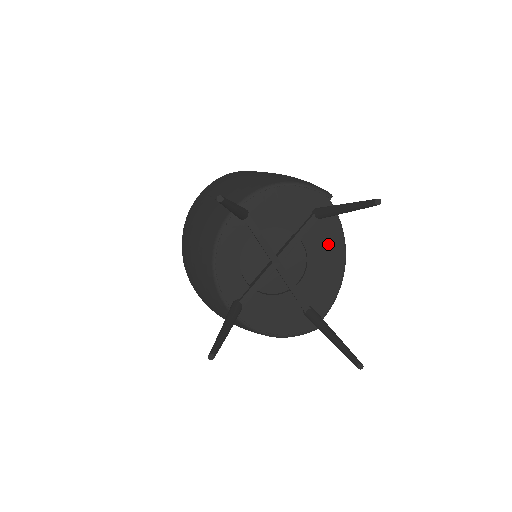
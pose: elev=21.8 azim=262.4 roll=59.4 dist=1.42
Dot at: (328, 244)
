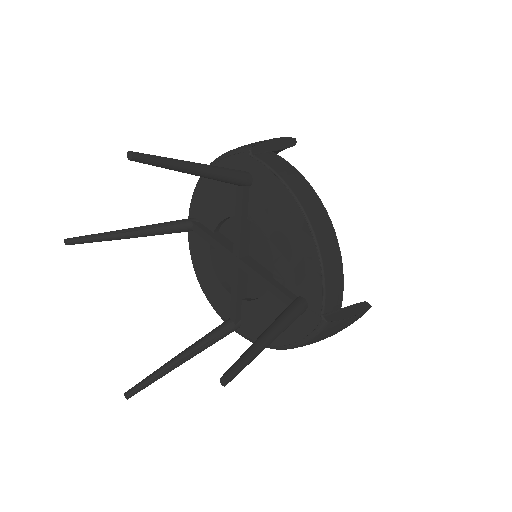
Dot at: (276, 208)
